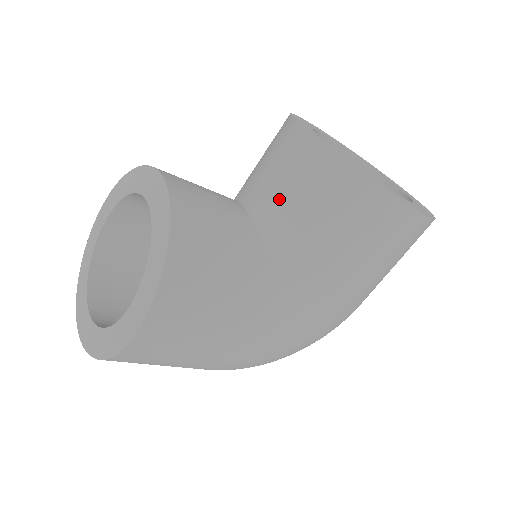
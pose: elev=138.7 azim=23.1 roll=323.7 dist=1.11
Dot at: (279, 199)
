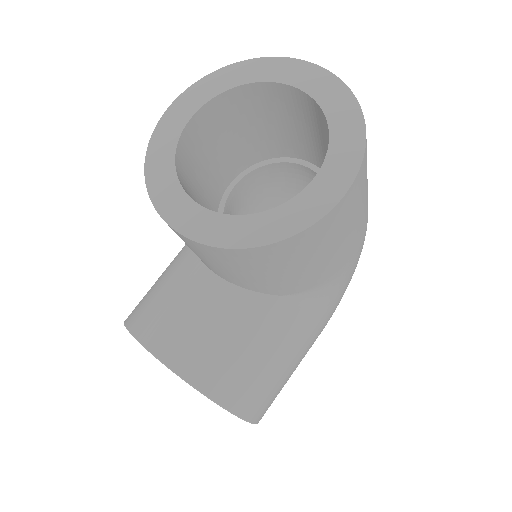
Dot at: (229, 274)
